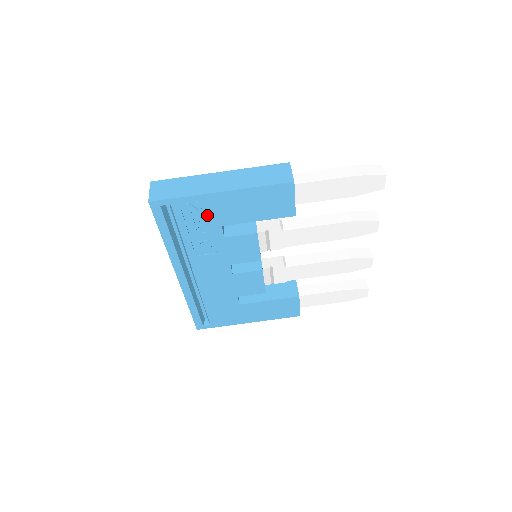
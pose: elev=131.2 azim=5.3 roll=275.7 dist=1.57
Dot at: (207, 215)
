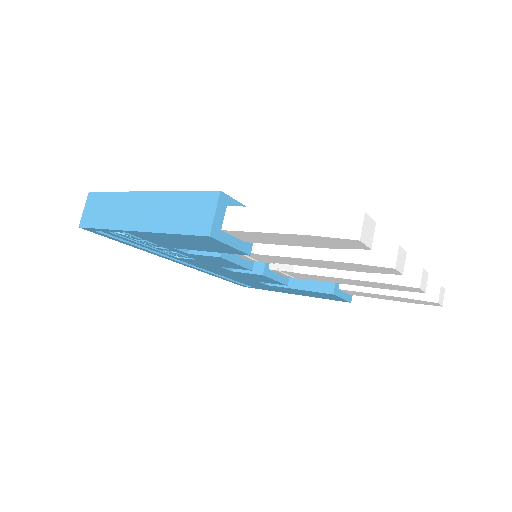
Dot at: (148, 240)
